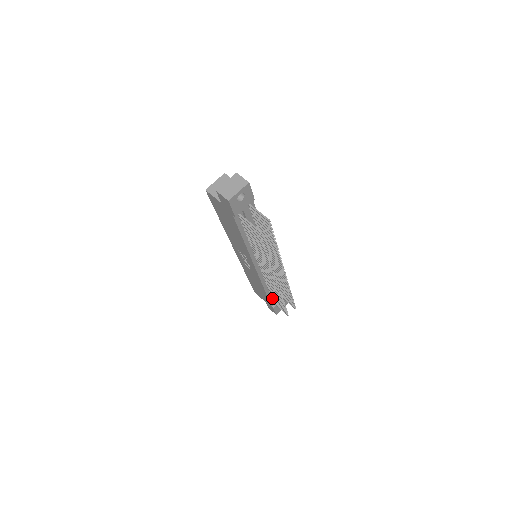
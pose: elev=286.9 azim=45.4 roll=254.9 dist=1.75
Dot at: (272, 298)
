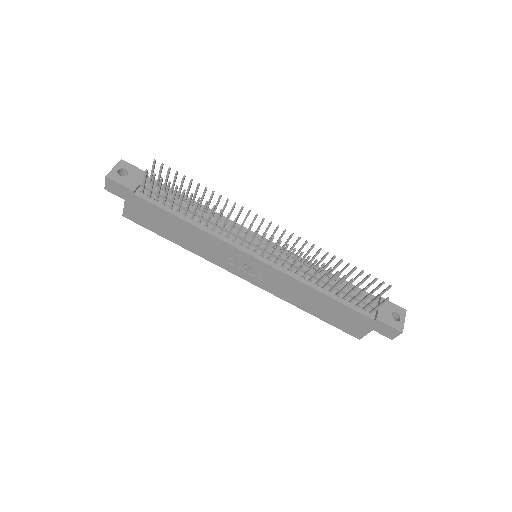
Dot at: (355, 305)
